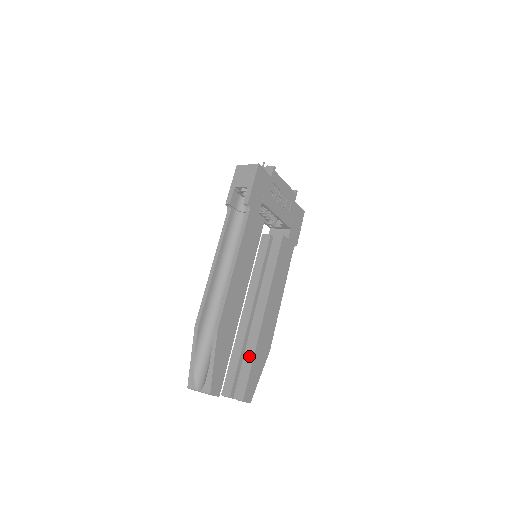
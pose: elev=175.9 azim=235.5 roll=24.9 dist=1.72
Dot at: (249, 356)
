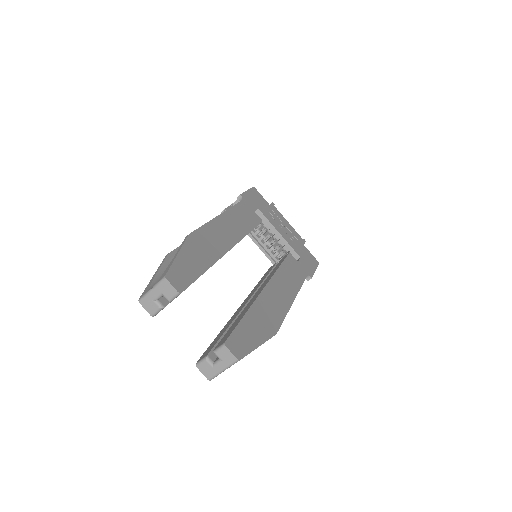
Dot at: (241, 316)
